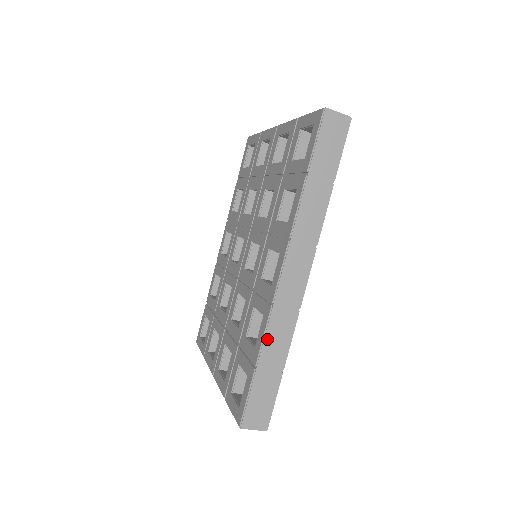
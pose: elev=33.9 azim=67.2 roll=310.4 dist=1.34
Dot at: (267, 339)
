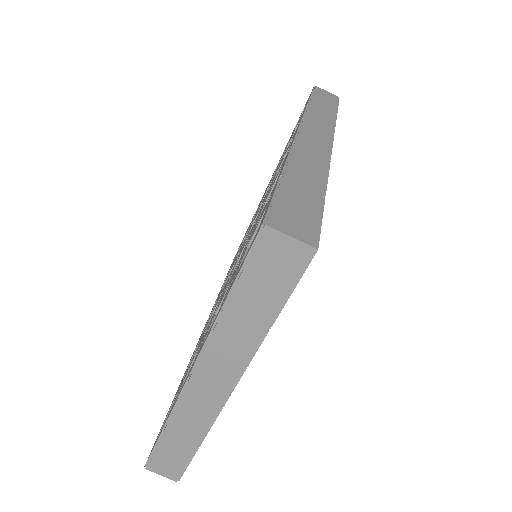
Dot at: (293, 161)
